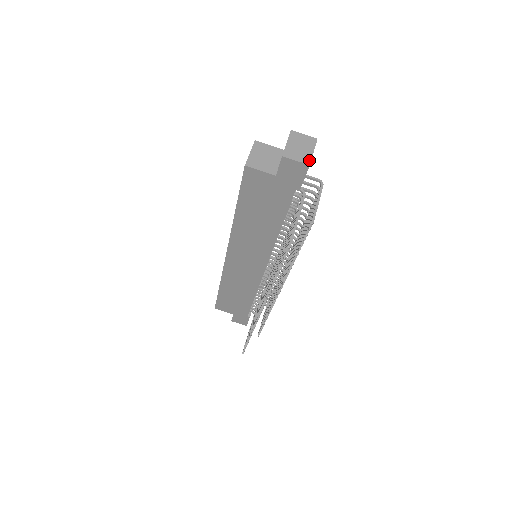
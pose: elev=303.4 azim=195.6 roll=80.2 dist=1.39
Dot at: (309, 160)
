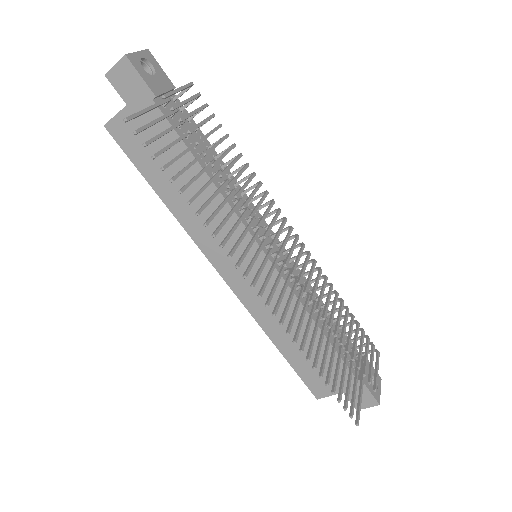
Dot at: (127, 55)
